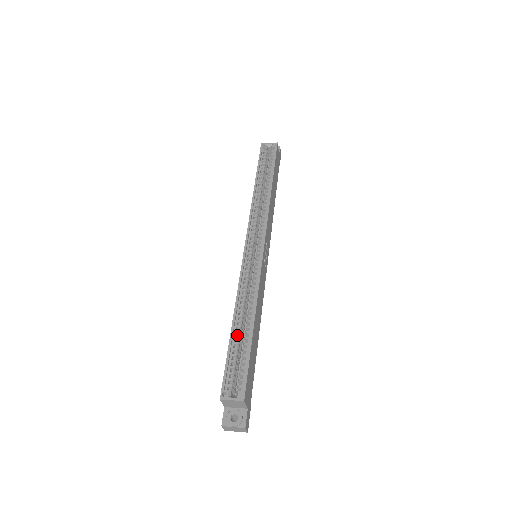
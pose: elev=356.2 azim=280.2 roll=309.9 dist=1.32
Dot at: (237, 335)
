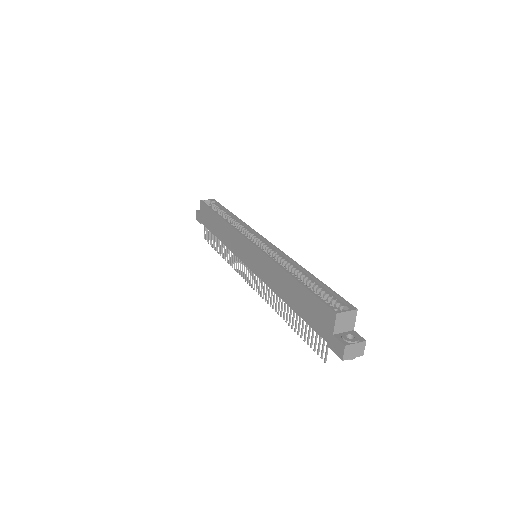
Dot at: occluded
